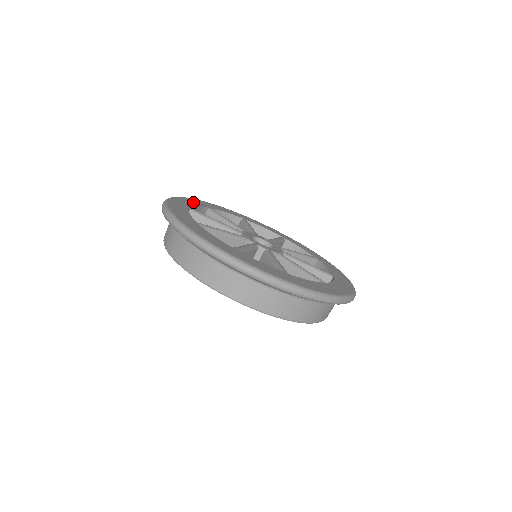
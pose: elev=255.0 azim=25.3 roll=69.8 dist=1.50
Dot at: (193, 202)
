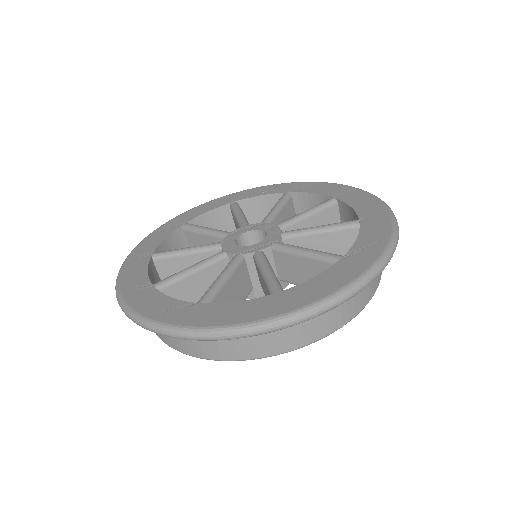
Dot at: (135, 270)
